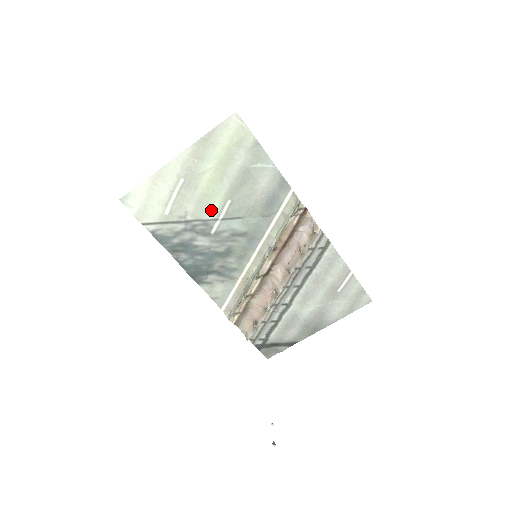
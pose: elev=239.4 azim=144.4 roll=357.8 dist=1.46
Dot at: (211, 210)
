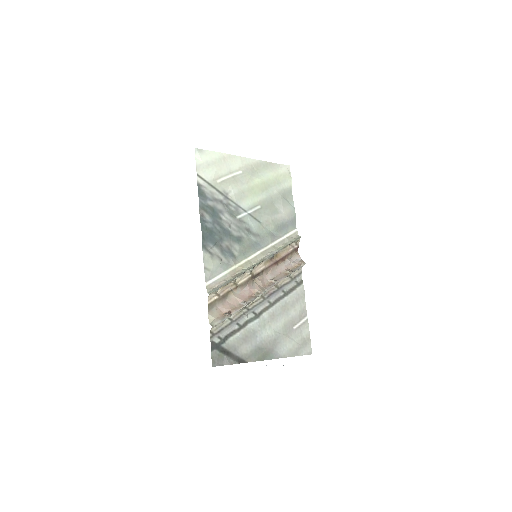
Dot at: (246, 203)
